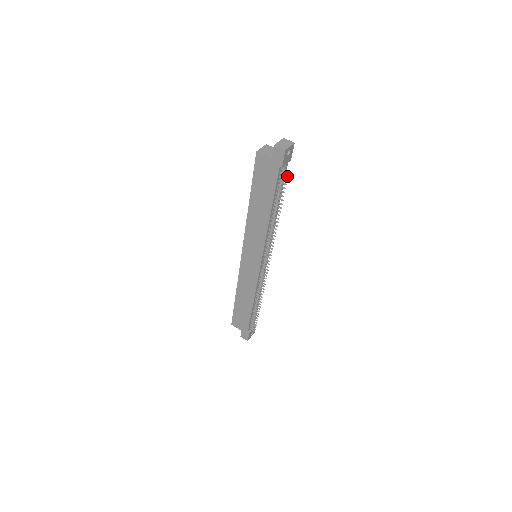
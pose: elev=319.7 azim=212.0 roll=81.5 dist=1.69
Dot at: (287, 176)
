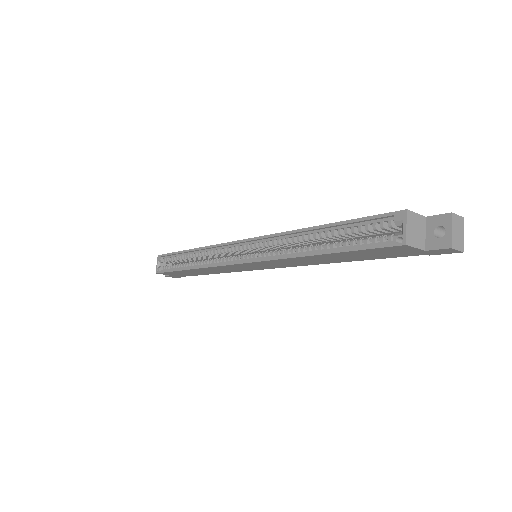
Dot at: occluded
